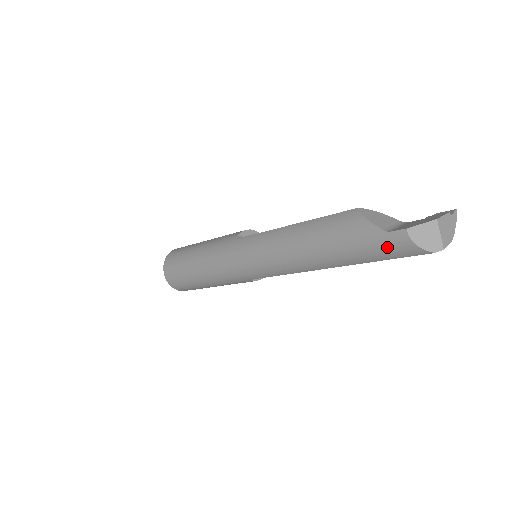
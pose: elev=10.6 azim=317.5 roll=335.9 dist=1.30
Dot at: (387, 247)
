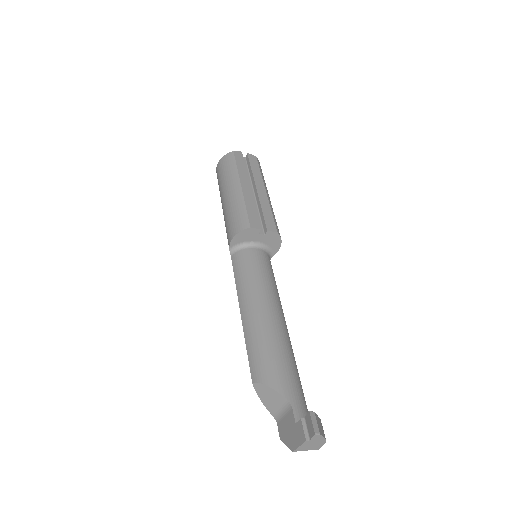
Dot at: occluded
